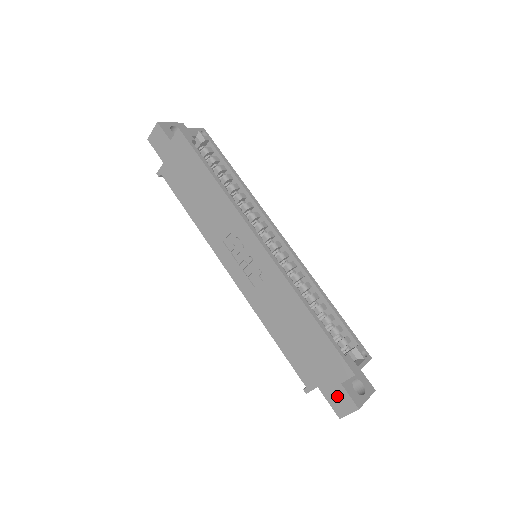
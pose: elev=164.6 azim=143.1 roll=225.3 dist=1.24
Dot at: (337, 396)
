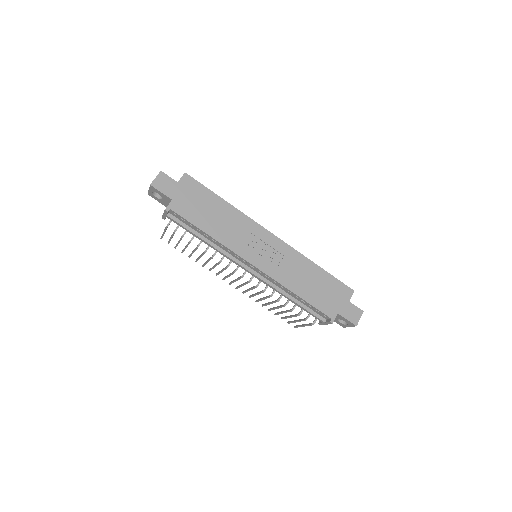
Dot at: (350, 311)
